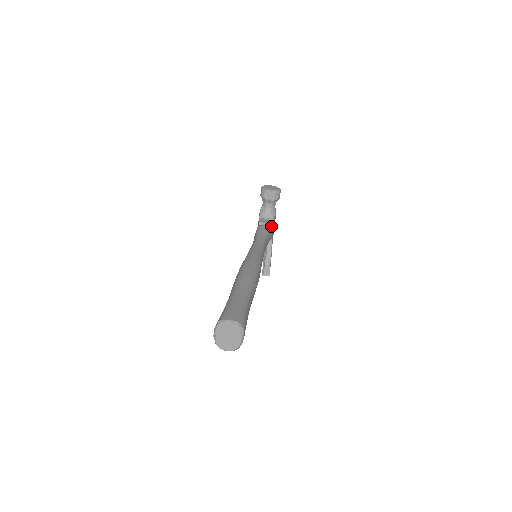
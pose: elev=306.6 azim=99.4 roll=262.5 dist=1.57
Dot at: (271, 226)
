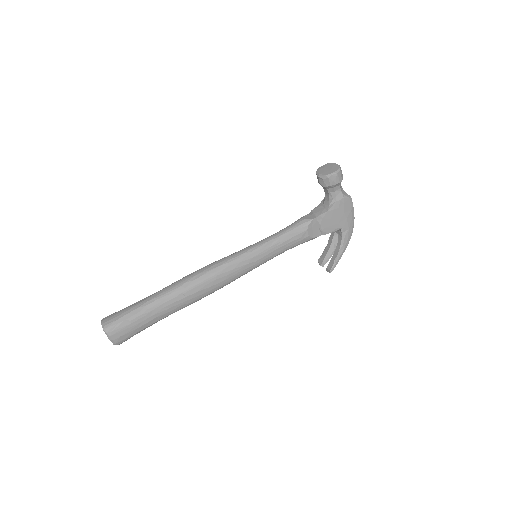
Dot at: (321, 218)
